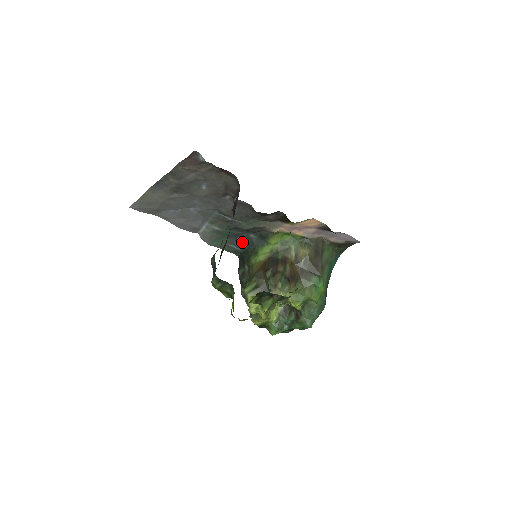
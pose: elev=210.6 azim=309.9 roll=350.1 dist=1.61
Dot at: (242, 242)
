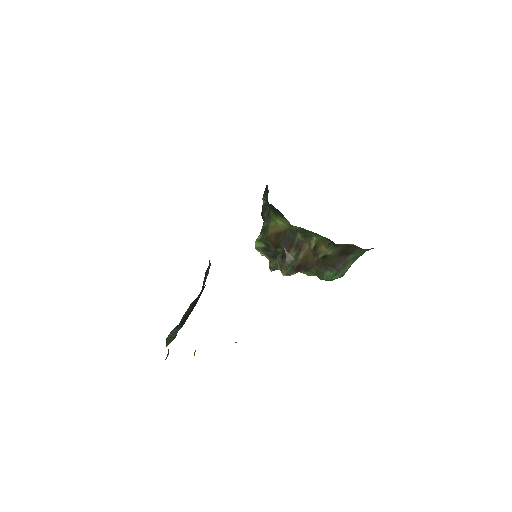
Dot at: occluded
